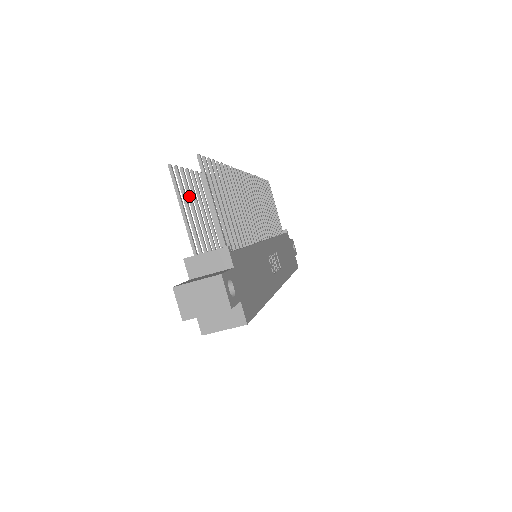
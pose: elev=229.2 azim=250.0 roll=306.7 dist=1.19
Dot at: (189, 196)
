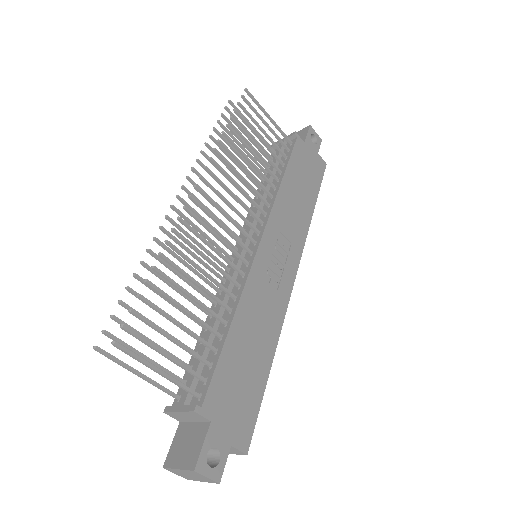
Dot at: occluded
